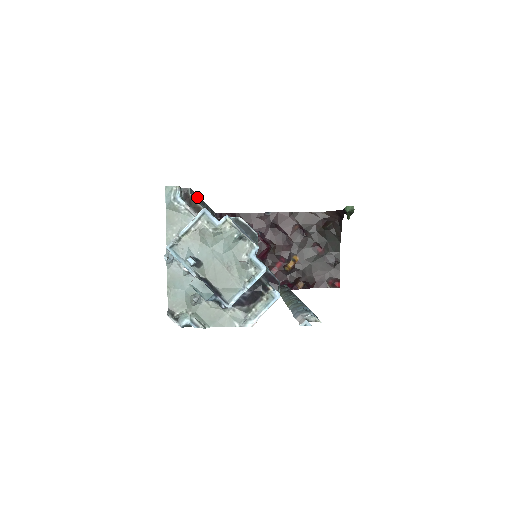
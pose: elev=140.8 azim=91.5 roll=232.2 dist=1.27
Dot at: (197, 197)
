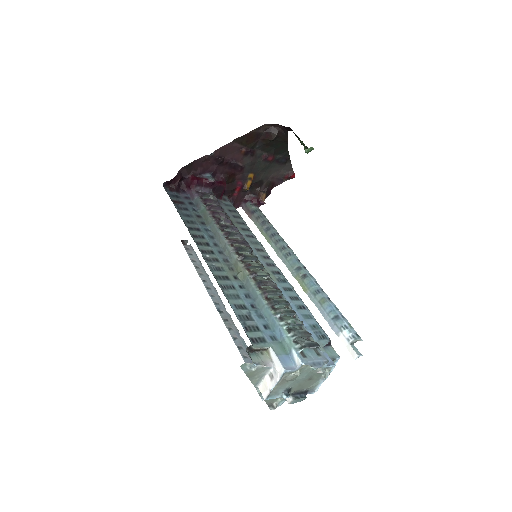
Dot at: occluded
